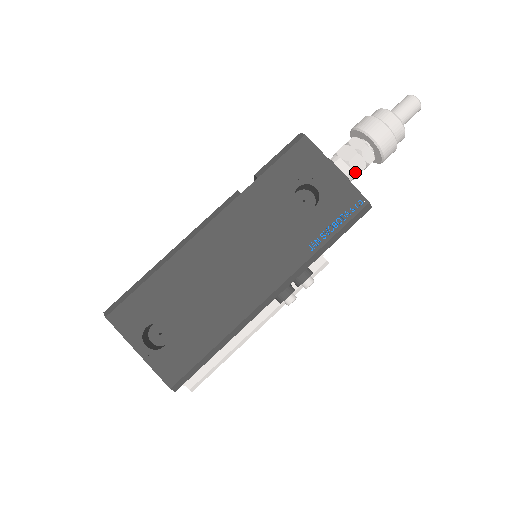
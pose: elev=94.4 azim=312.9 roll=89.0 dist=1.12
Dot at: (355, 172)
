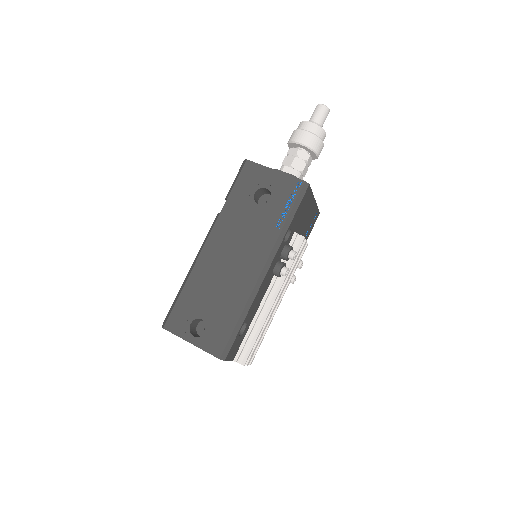
Dot at: (299, 170)
